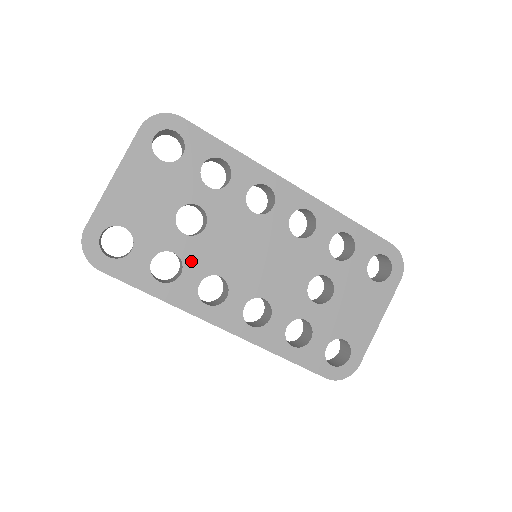
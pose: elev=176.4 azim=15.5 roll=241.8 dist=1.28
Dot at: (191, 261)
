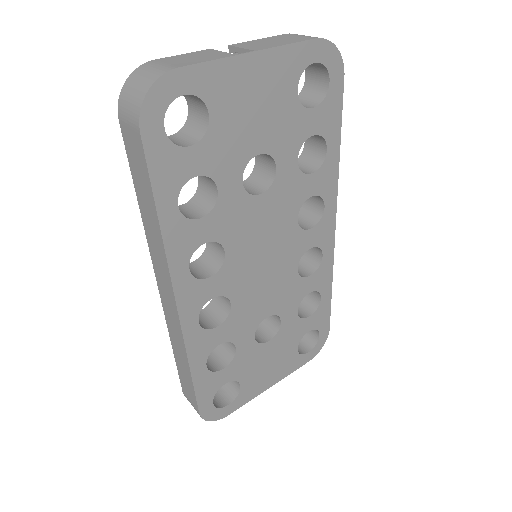
Dot at: (221, 214)
